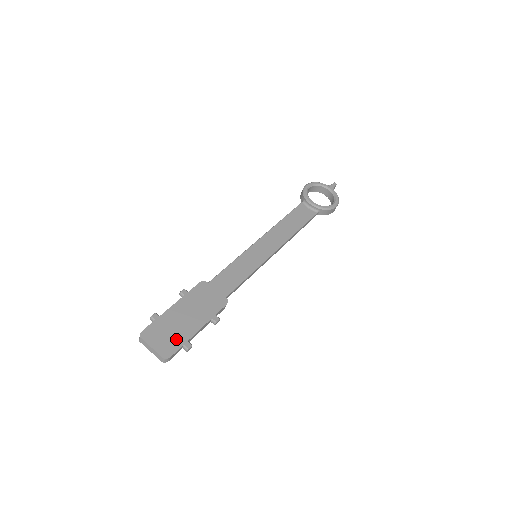
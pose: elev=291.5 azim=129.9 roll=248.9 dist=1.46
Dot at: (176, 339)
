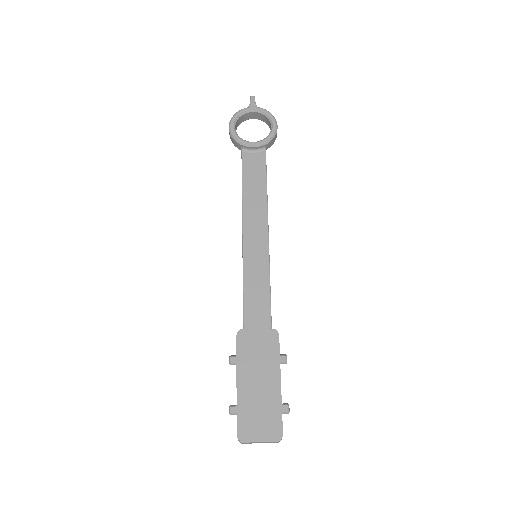
Dot at: (271, 413)
